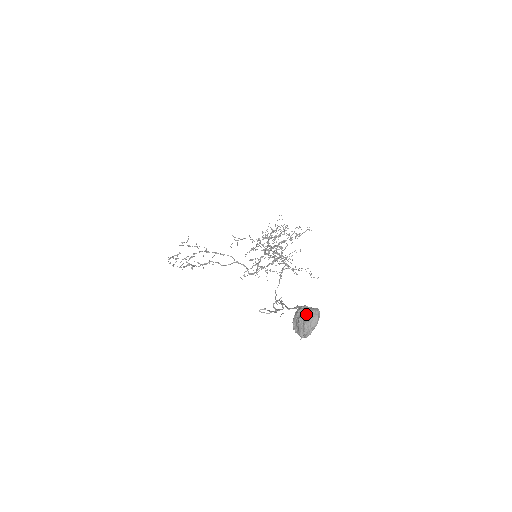
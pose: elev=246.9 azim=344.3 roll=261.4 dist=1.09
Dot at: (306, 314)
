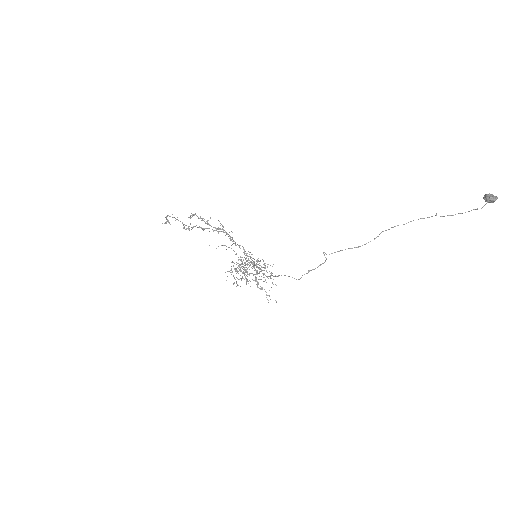
Dot at: (493, 195)
